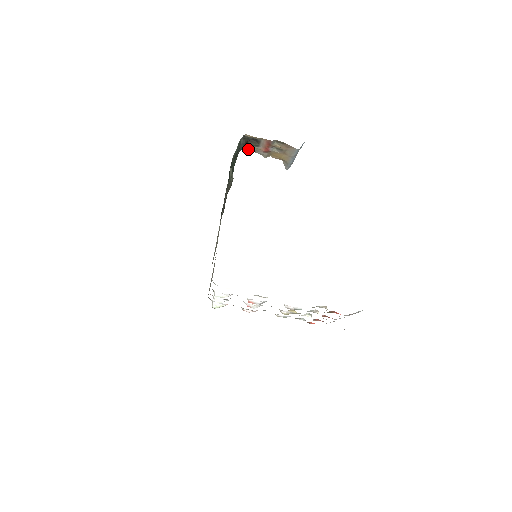
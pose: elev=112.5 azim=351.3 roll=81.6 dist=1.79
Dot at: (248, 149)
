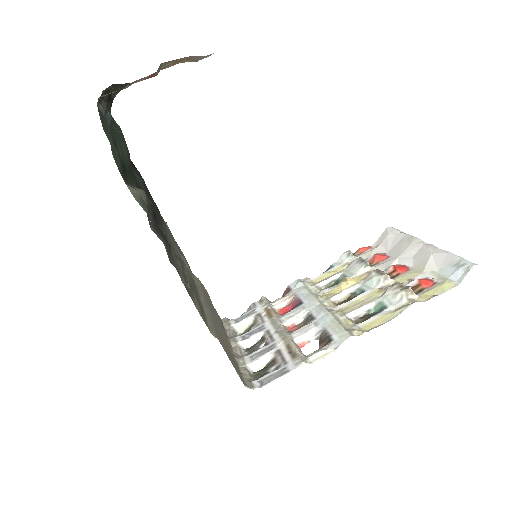
Dot at: occluded
